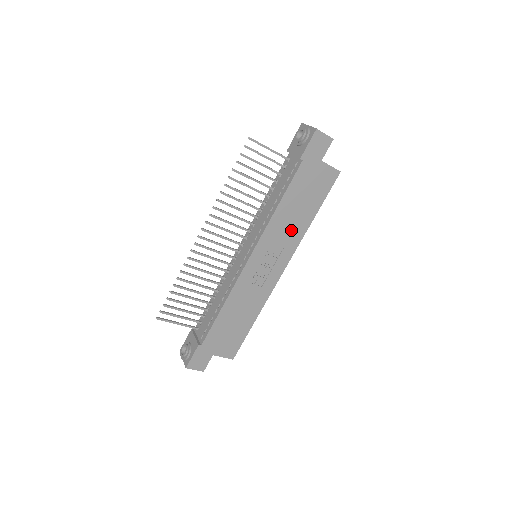
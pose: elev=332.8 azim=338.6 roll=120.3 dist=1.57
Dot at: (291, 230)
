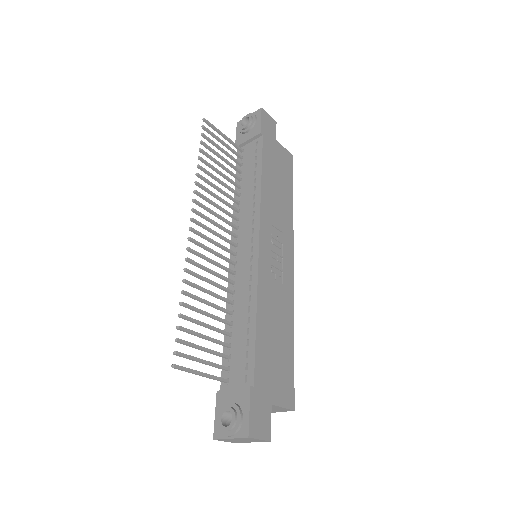
Dot at: (281, 211)
